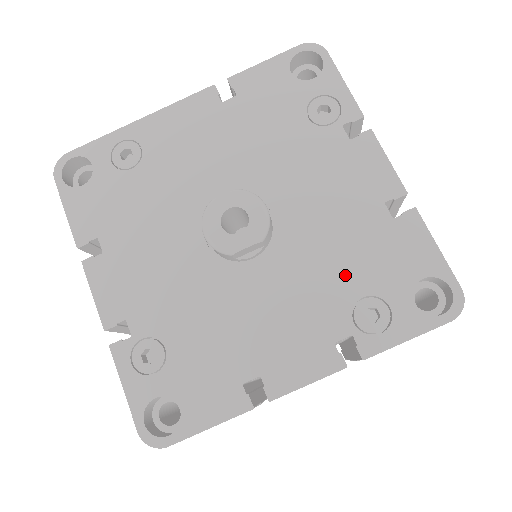
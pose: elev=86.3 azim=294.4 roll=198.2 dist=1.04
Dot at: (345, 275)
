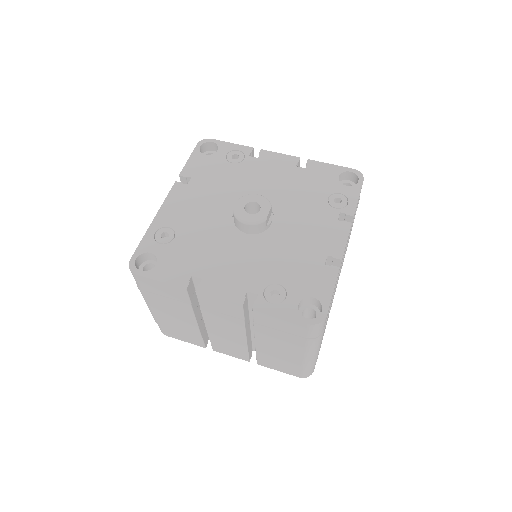
Dot at: (313, 198)
